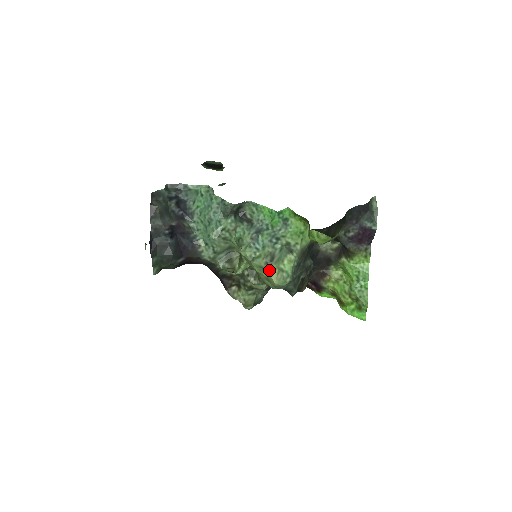
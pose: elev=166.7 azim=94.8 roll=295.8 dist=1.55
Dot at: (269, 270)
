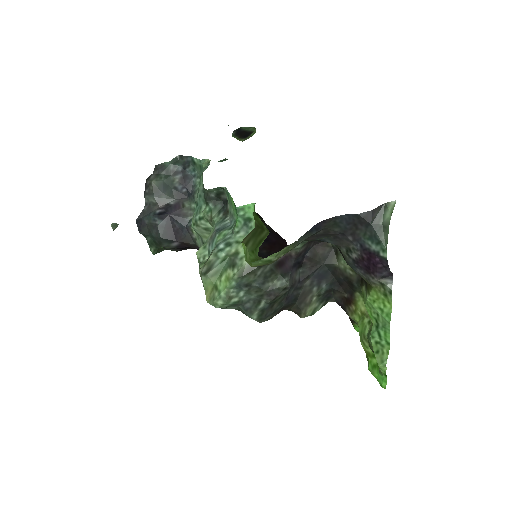
Dot at: (203, 283)
